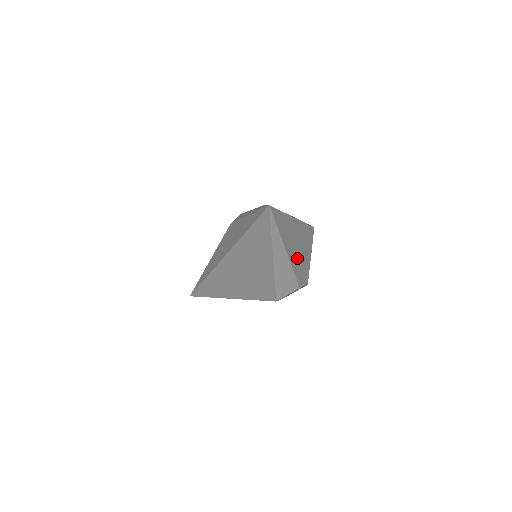
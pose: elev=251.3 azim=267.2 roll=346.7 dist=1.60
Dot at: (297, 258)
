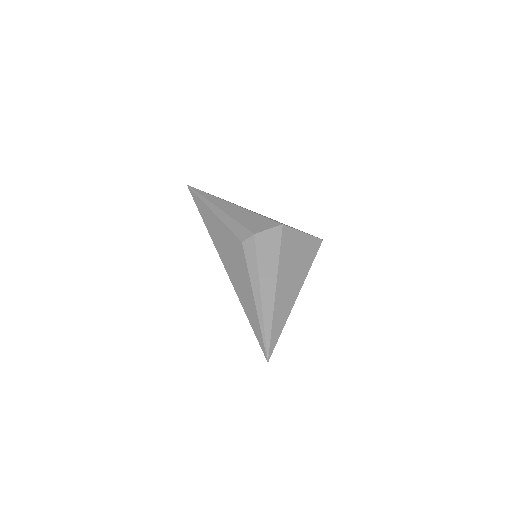
Dot at: occluded
